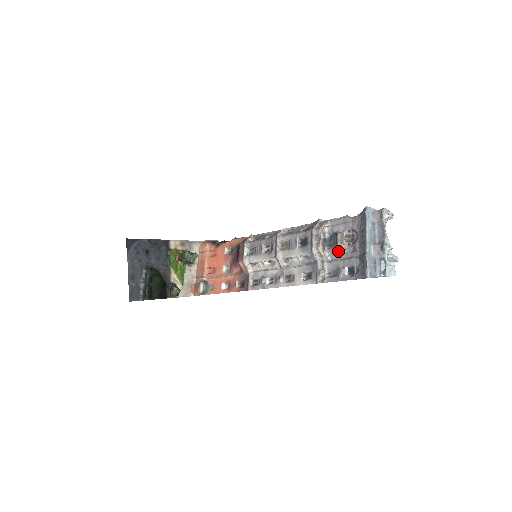
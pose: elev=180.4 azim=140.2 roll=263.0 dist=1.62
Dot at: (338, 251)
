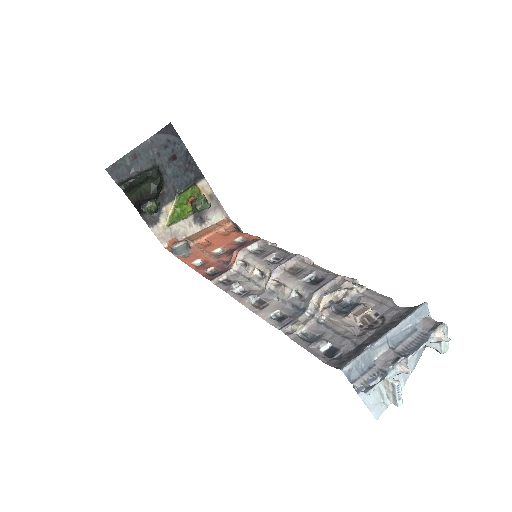
Dot at: (341, 321)
